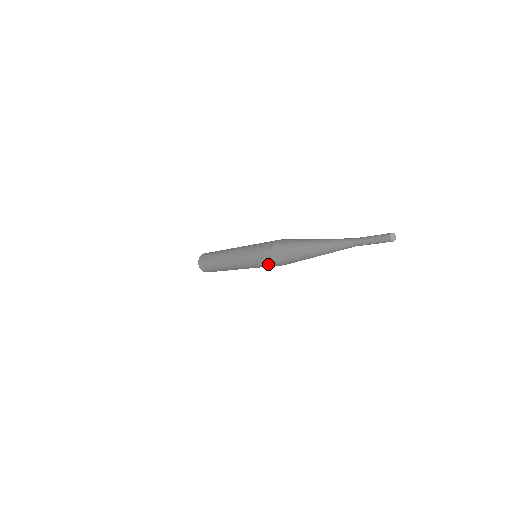
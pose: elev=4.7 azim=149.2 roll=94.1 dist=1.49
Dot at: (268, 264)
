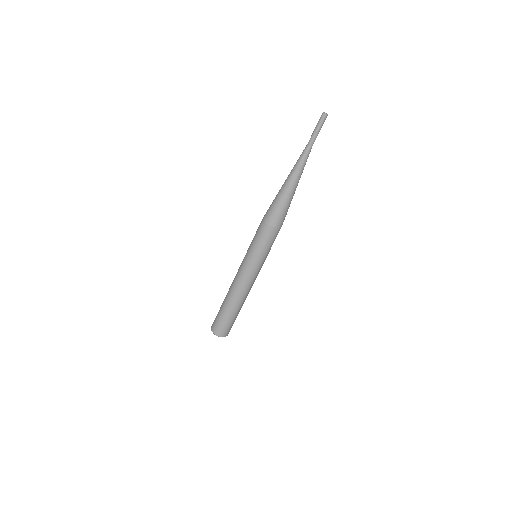
Dot at: (259, 231)
